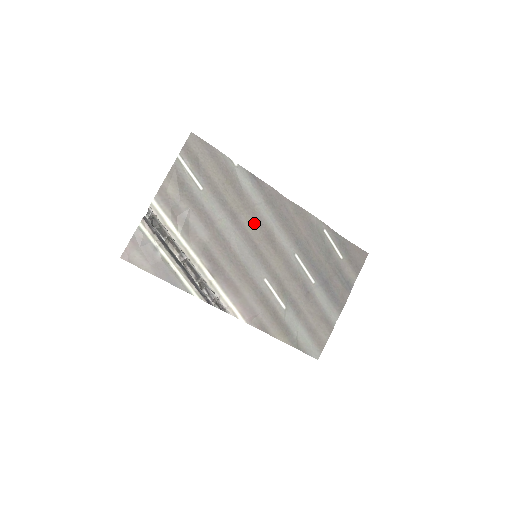
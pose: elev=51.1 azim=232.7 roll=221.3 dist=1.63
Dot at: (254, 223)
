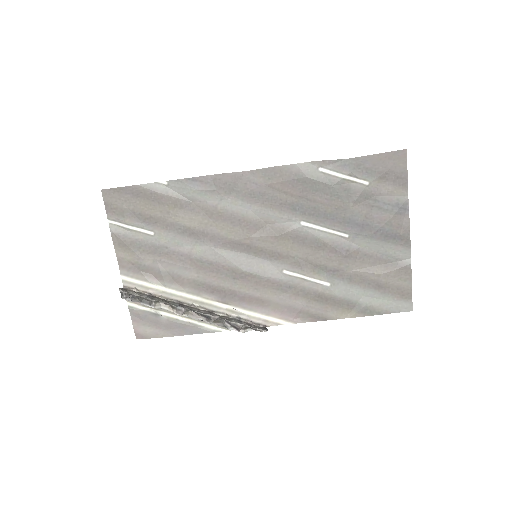
Dot at: (229, 225)
